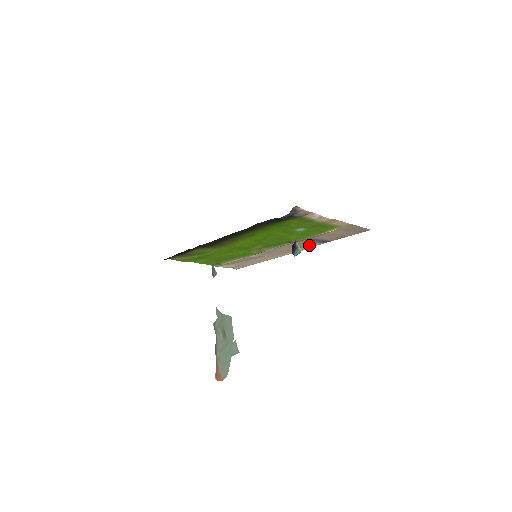
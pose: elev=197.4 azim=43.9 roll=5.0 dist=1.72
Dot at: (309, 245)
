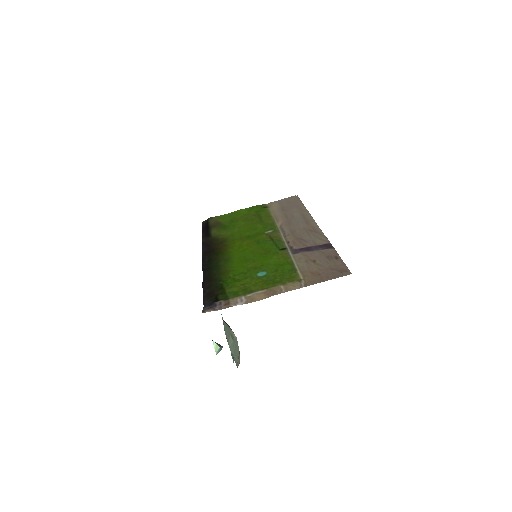
Dot at: (318, 237)
